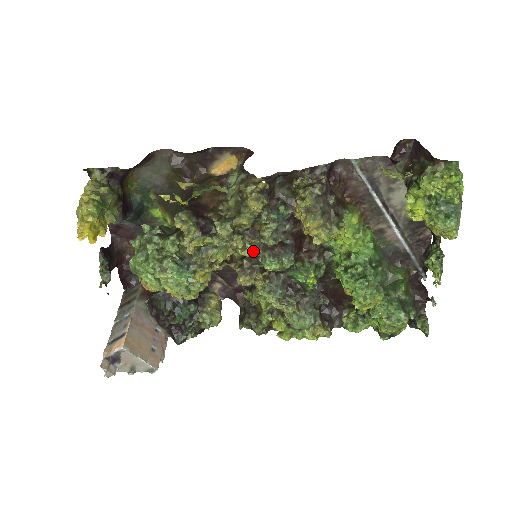
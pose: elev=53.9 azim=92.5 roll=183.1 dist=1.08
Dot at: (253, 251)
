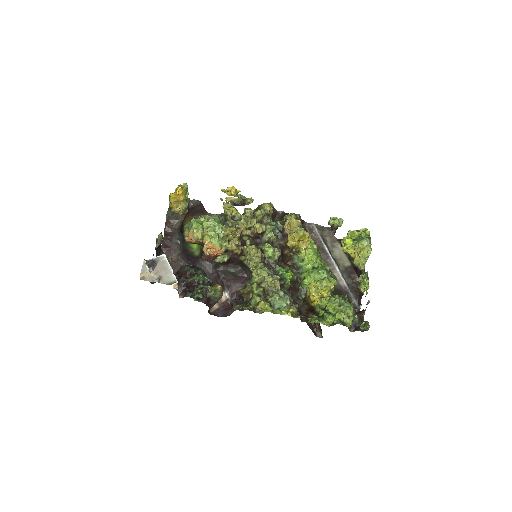
Dot at: (262, 227)
